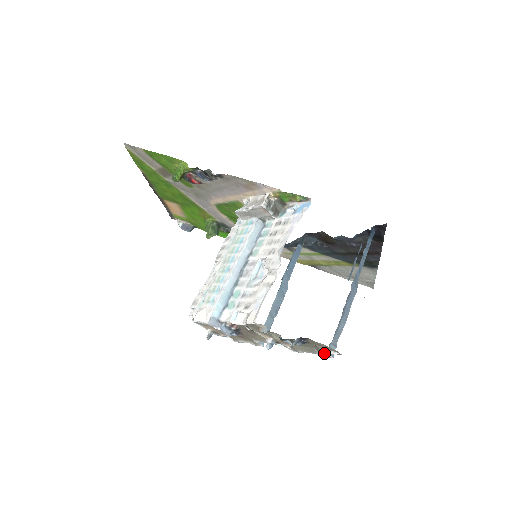
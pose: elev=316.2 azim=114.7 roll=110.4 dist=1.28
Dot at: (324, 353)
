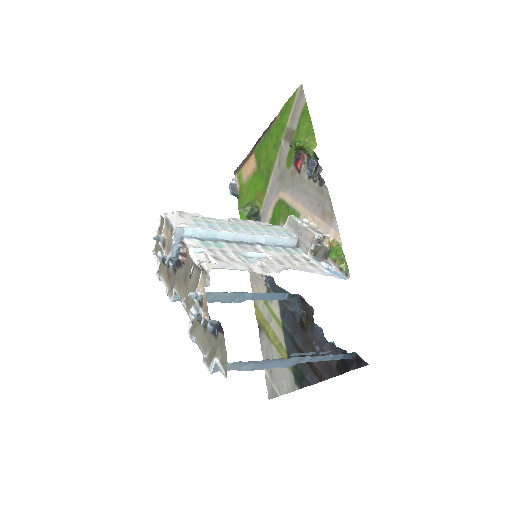
Dot at: (213, 360)
